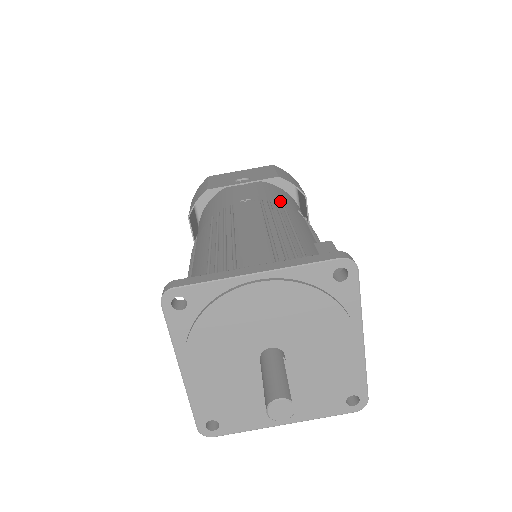
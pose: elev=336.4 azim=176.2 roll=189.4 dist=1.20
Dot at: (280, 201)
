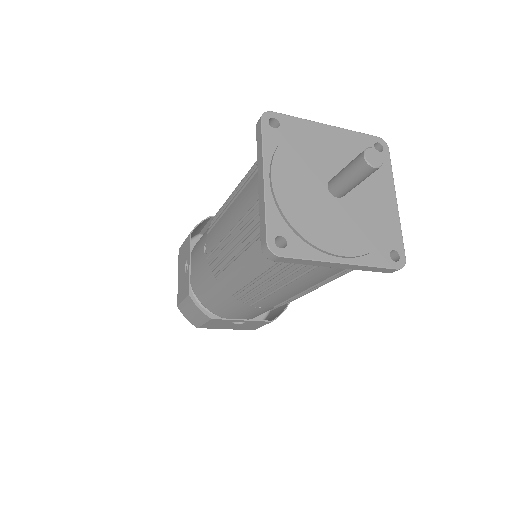
Dot at: occluded
